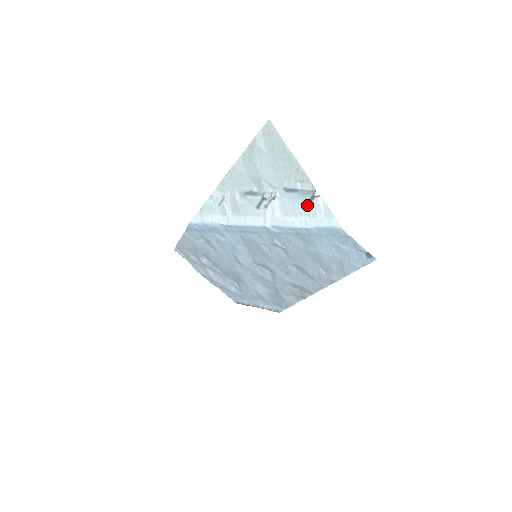
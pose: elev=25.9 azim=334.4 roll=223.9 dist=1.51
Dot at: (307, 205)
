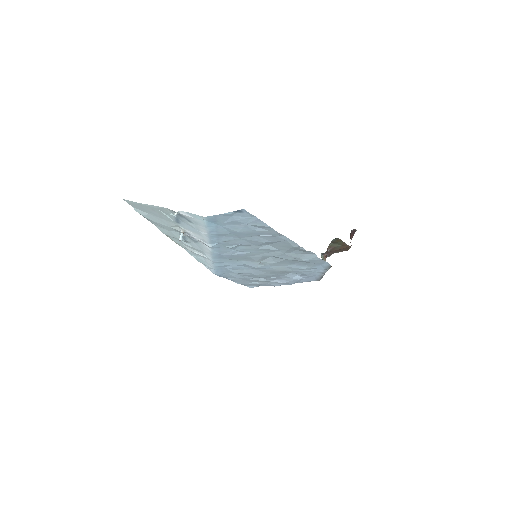
Dot at: (188, 221)
